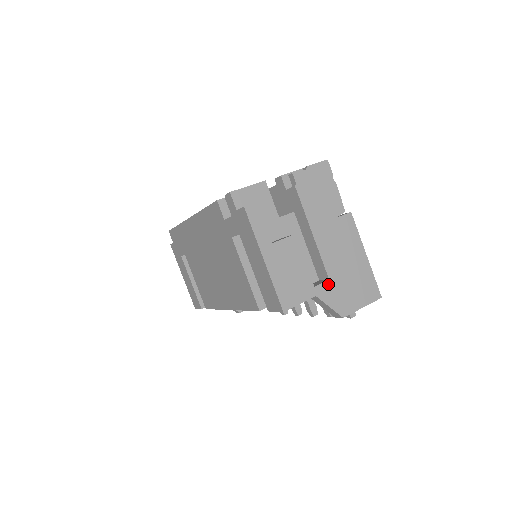
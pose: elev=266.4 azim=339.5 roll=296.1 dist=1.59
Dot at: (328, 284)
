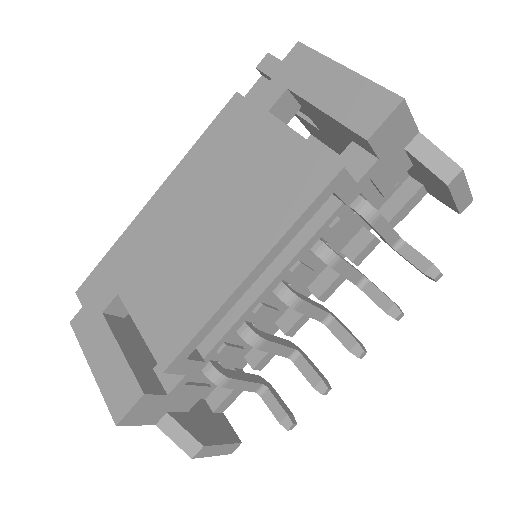
Dot at: occluded
